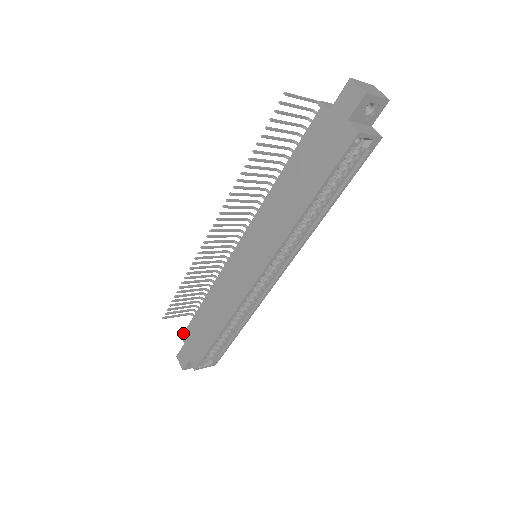
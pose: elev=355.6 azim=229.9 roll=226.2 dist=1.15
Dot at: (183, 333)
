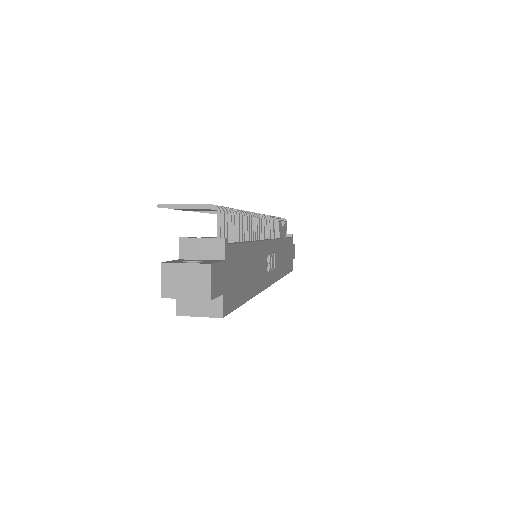
Dot at: occluded
